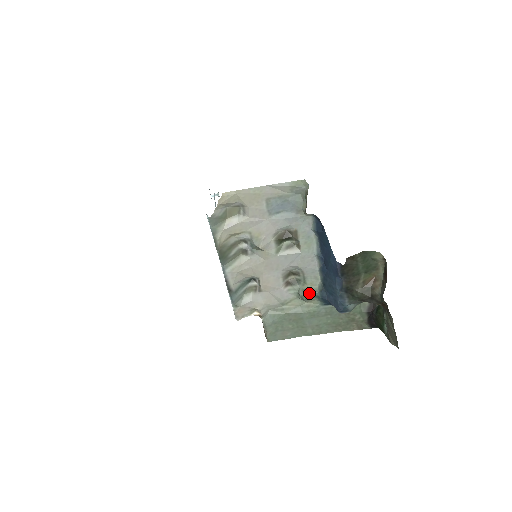
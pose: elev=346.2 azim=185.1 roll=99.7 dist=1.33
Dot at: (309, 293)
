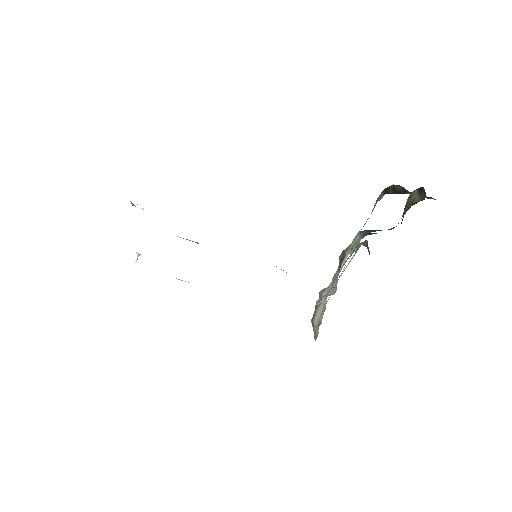
Dot at: occluded
